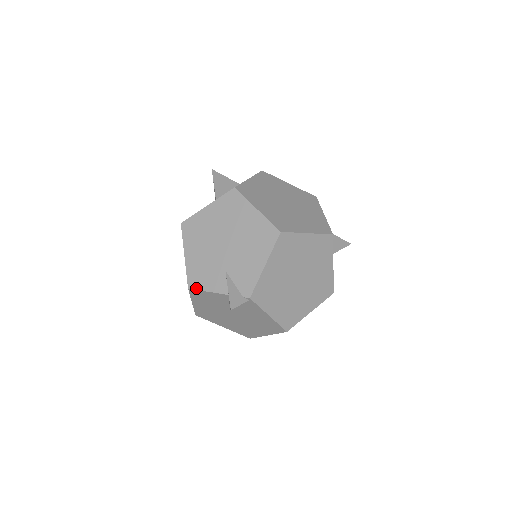
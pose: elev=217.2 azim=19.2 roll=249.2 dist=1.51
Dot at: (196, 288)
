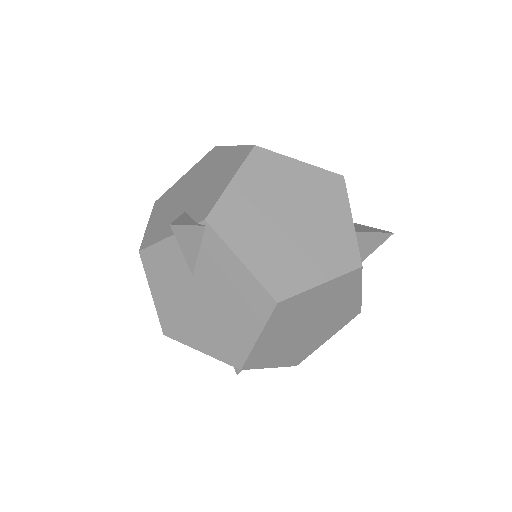
Dot at: (147, 245)
